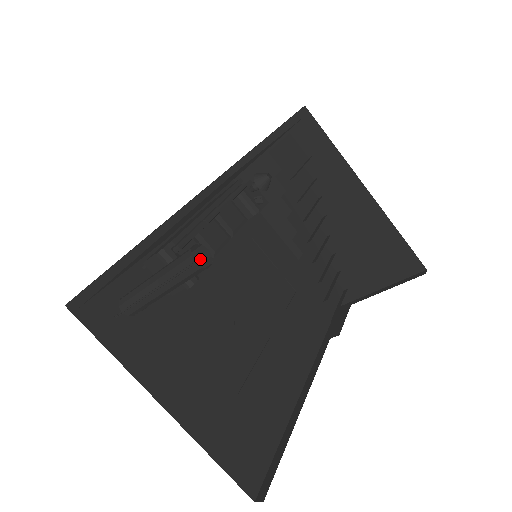
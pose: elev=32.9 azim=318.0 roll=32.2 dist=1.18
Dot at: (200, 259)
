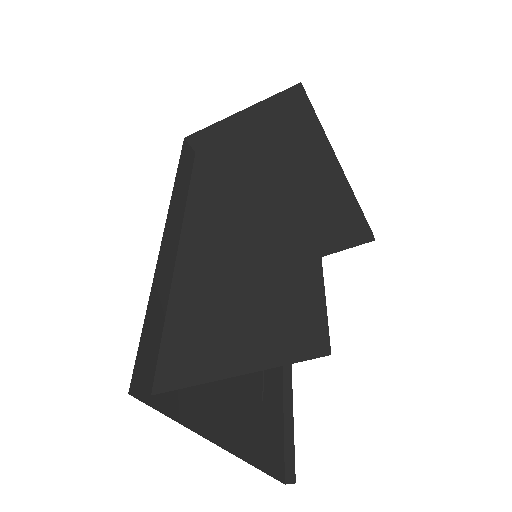
Dot at: occluded
